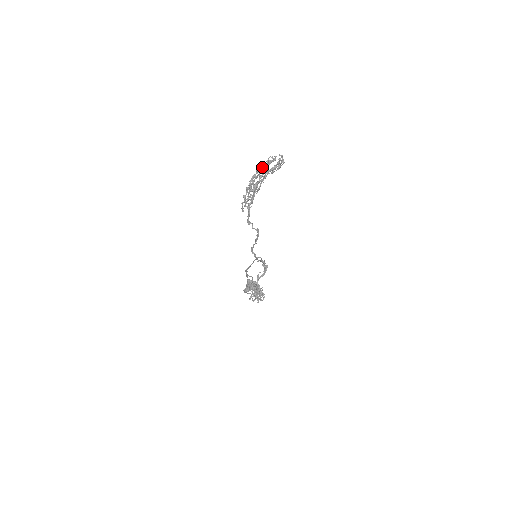
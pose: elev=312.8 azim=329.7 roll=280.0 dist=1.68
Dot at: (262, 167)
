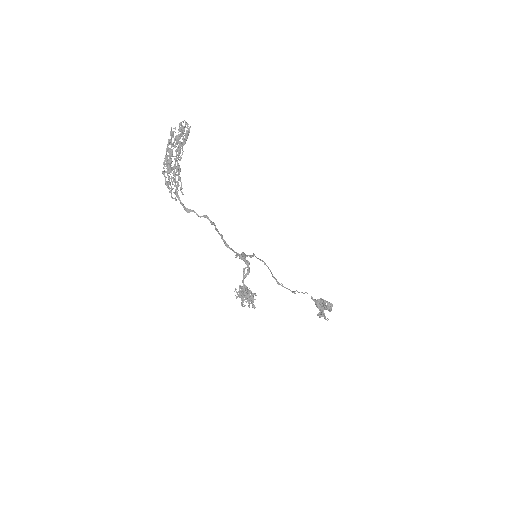
Dot at: (169, 143)
